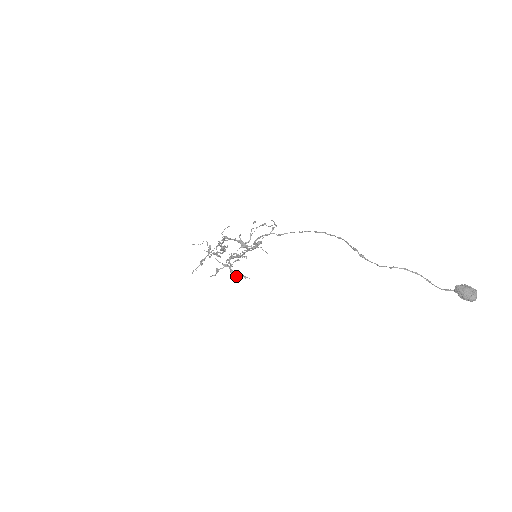
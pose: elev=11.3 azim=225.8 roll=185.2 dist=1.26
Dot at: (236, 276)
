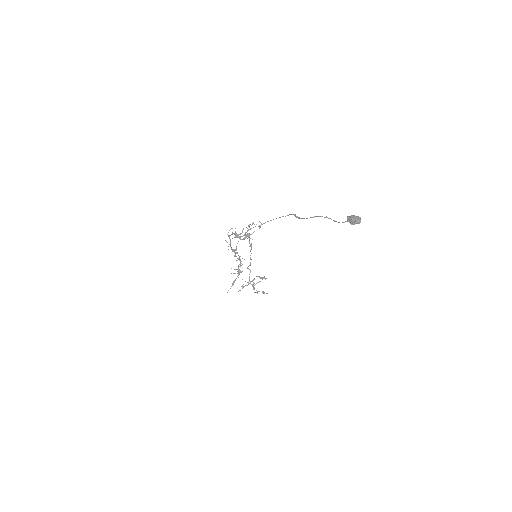
Dot at: (257, 291)
